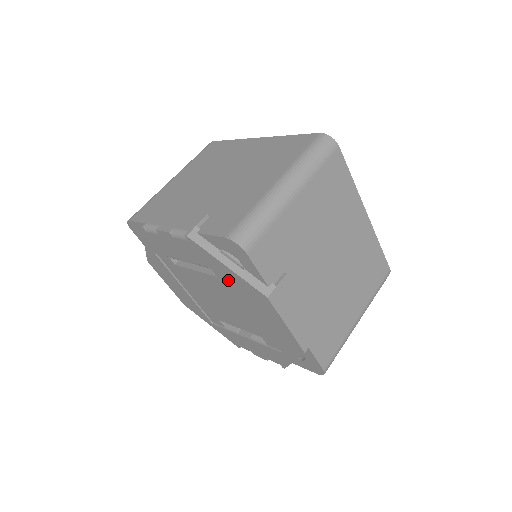
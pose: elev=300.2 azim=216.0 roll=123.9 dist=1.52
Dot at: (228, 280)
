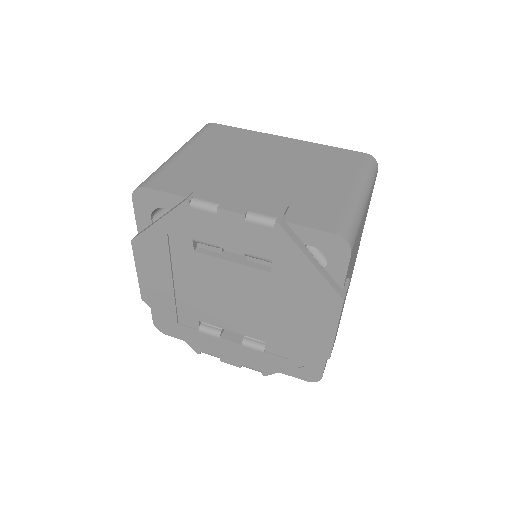
Dot at: (289, 278)
